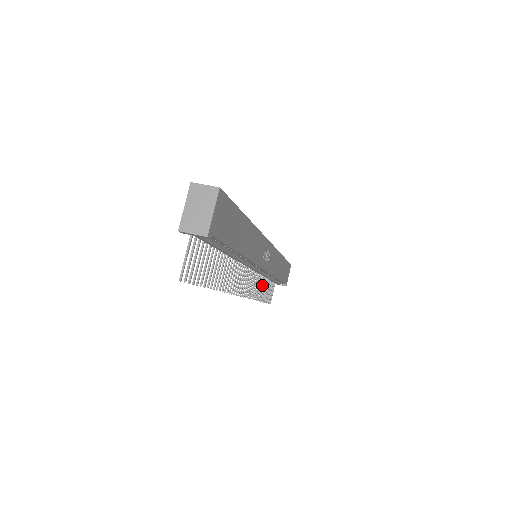
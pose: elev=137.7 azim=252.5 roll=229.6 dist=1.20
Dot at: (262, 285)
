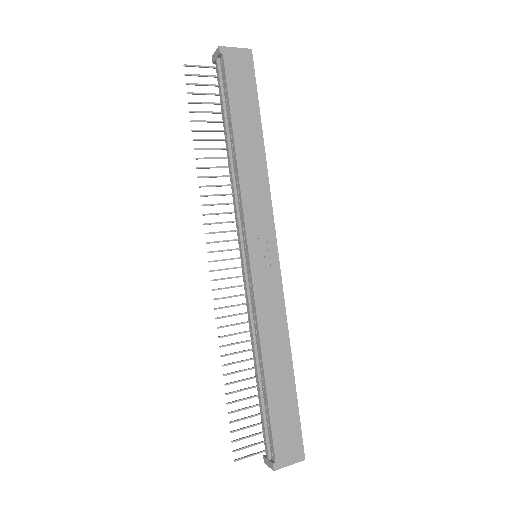
Dot at: (243, 360)
